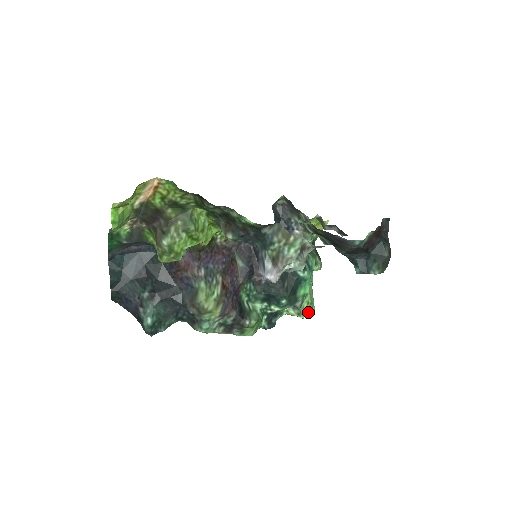
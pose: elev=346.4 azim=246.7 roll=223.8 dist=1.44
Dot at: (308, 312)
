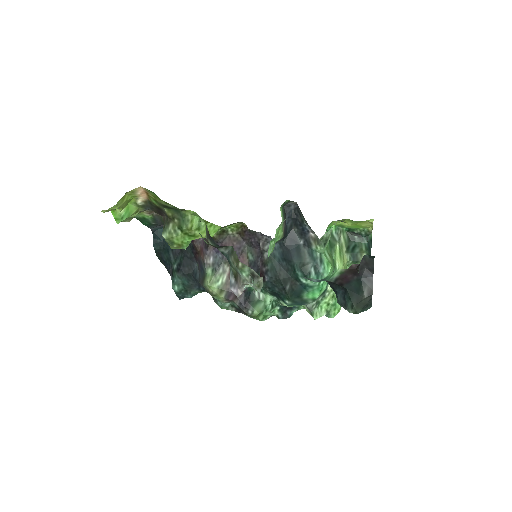
Dot at: (328, 313)
